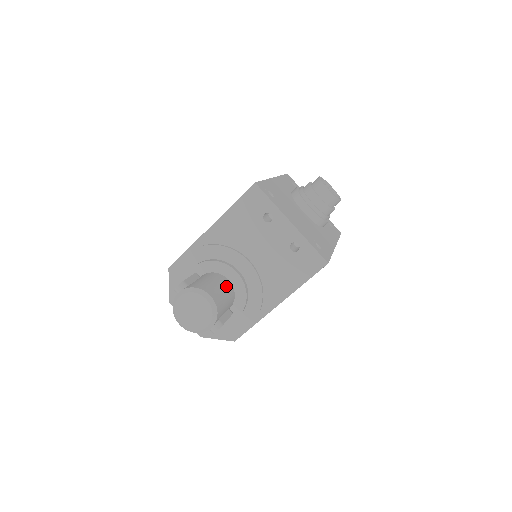
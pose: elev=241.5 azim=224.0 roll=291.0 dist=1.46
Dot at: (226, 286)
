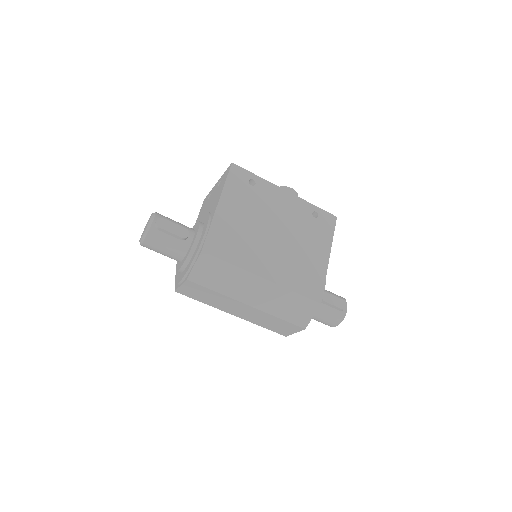
Dot at: occluded
